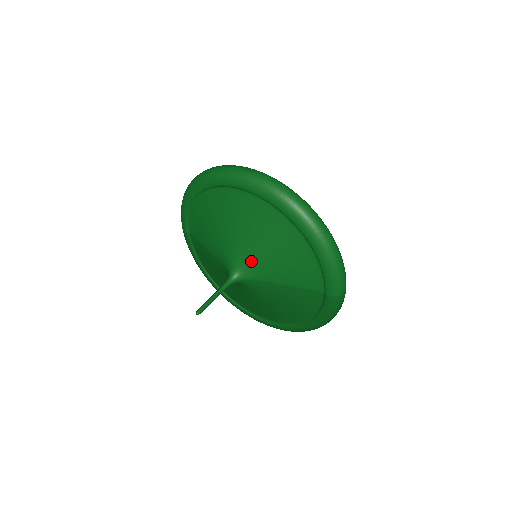
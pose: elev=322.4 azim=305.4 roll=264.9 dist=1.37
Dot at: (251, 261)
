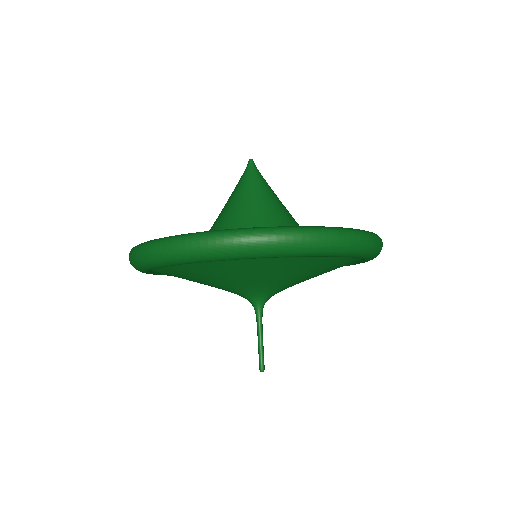
Dot at: (278, 287)
